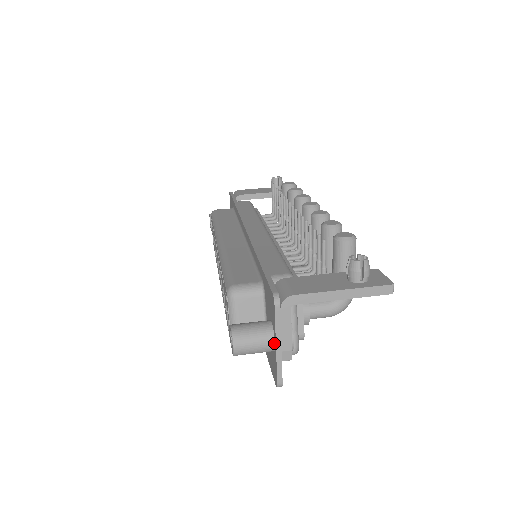
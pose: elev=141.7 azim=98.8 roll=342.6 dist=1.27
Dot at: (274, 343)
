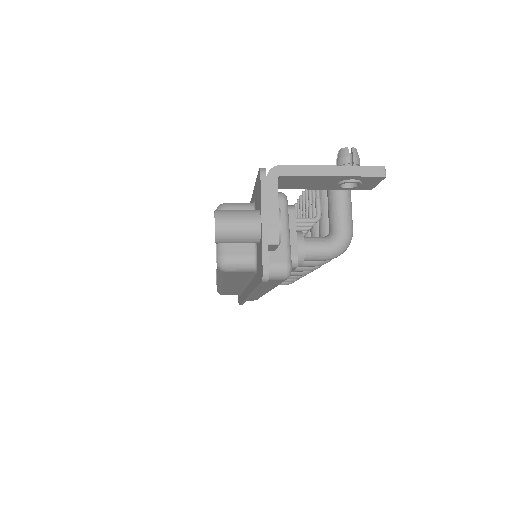
Dot at: (260, 222)
